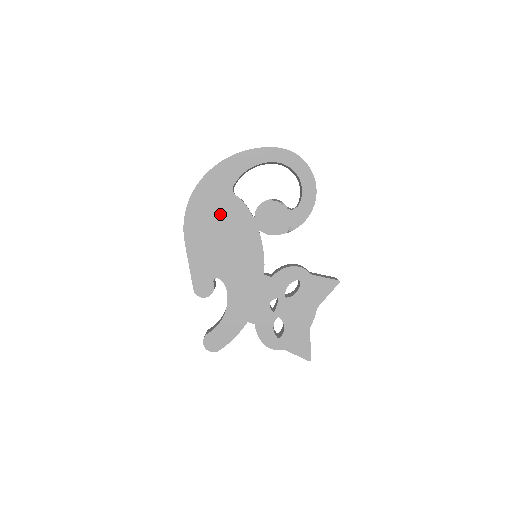
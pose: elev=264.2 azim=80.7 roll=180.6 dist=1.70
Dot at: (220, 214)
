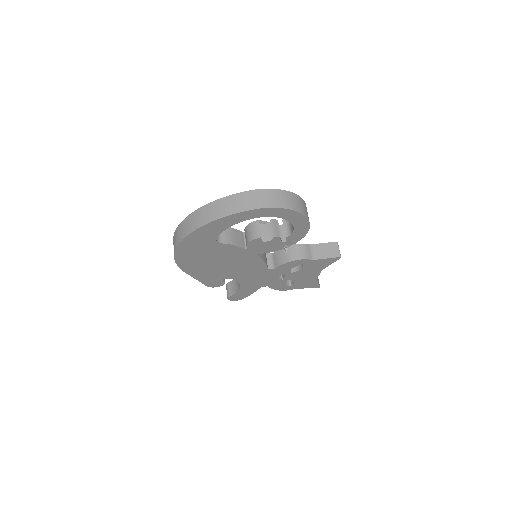
Dot at: (211, 255)
